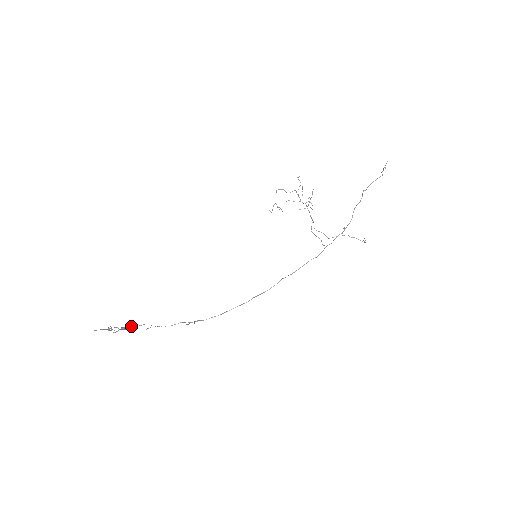
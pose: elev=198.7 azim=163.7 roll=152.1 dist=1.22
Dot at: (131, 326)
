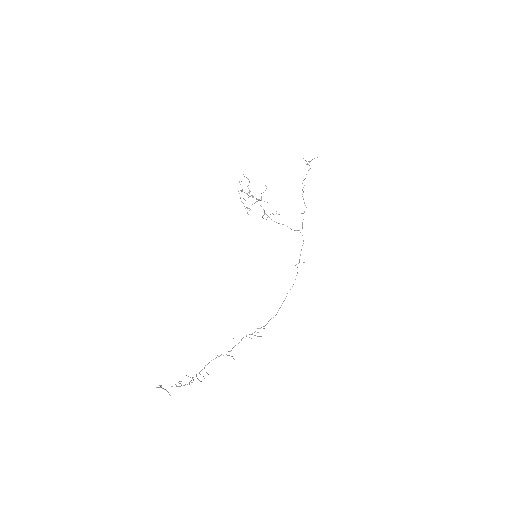
Dot at: (204, 368)
